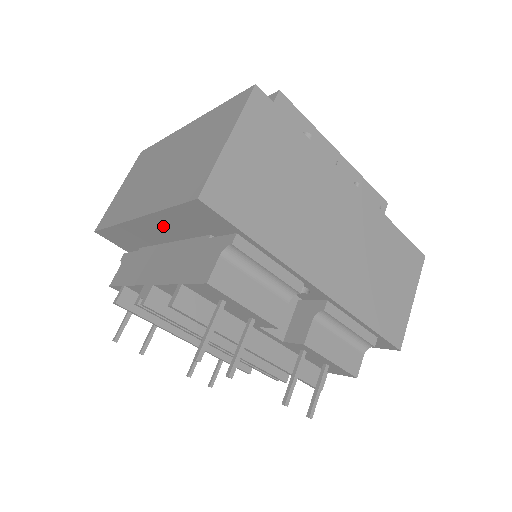
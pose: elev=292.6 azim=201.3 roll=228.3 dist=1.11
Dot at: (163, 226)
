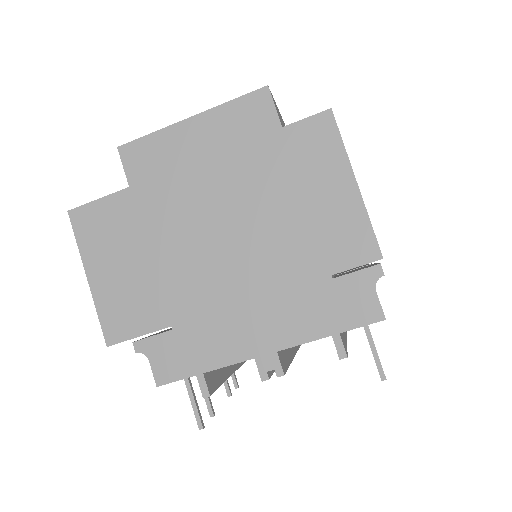
Dot at: occluded
